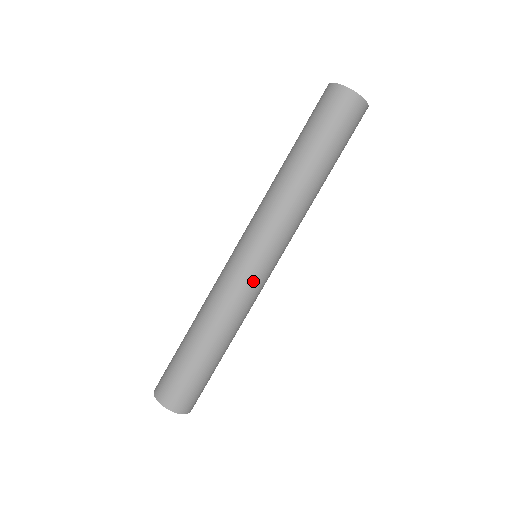
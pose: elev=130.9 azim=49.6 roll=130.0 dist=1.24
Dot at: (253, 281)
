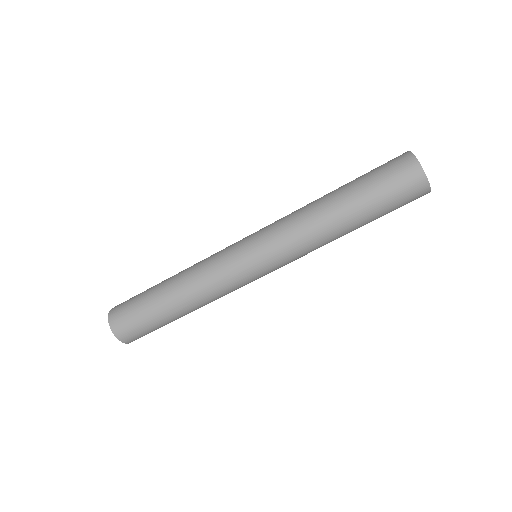
Dot at: (230, 258)
